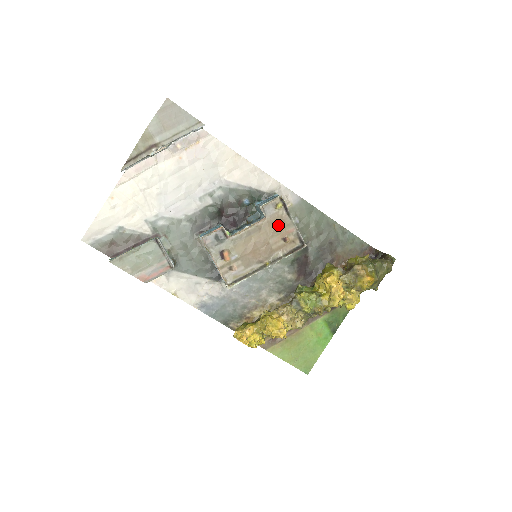
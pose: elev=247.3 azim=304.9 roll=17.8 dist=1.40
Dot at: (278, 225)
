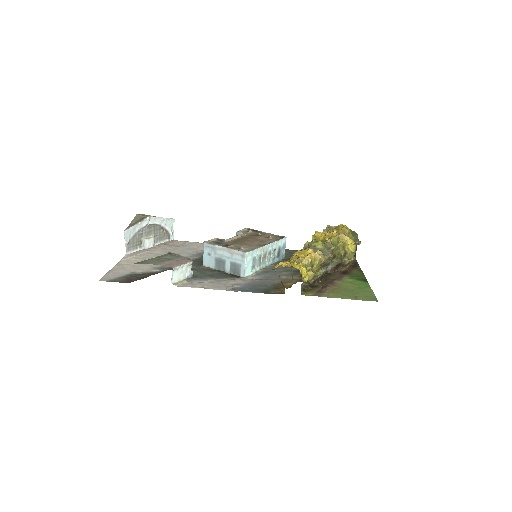
Dot at: (257, 235)
